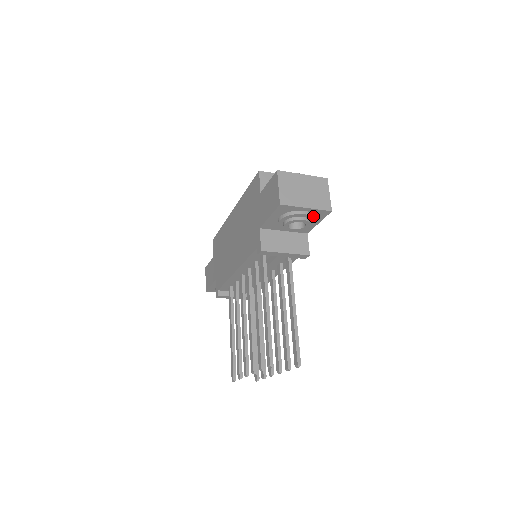
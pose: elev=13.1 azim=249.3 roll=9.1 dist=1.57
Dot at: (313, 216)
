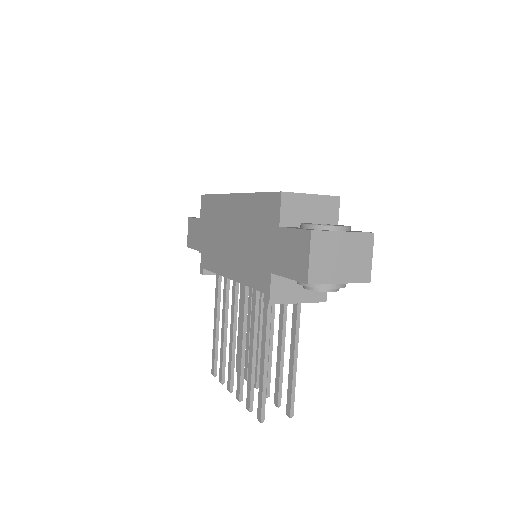
Dot at: (345, 286)
